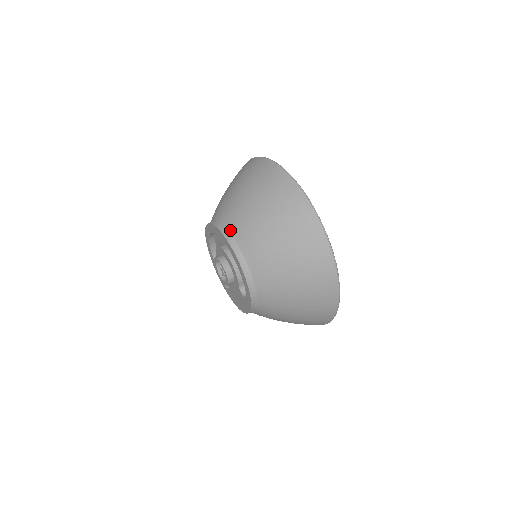
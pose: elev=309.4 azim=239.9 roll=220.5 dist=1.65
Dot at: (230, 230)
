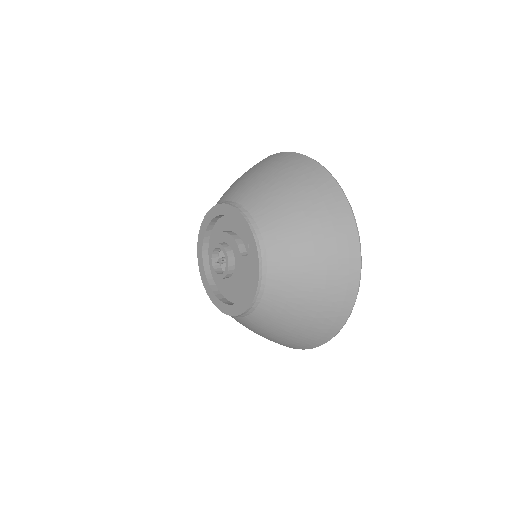
Dot at: occluded
